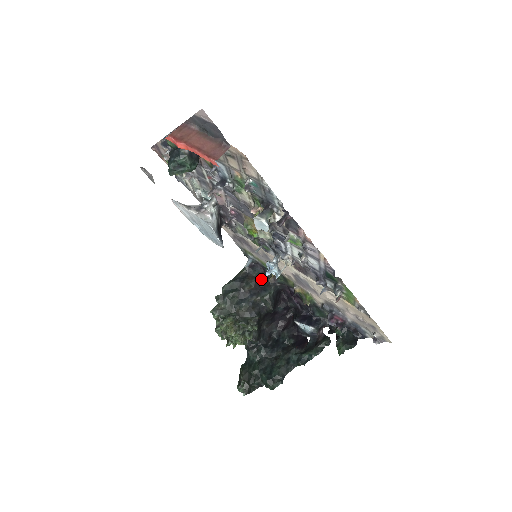
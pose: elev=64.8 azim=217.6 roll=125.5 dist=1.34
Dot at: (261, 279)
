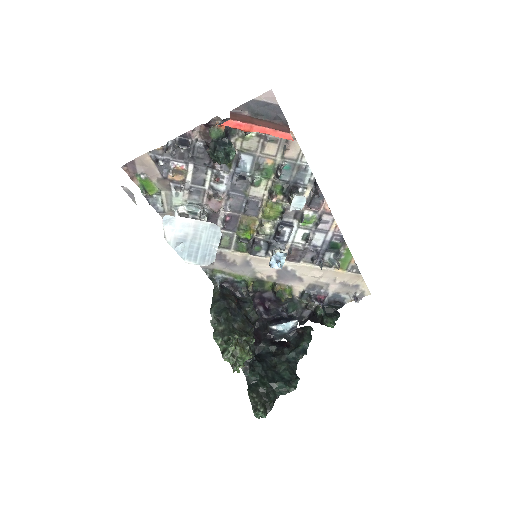
Dot at: (234, 295)
